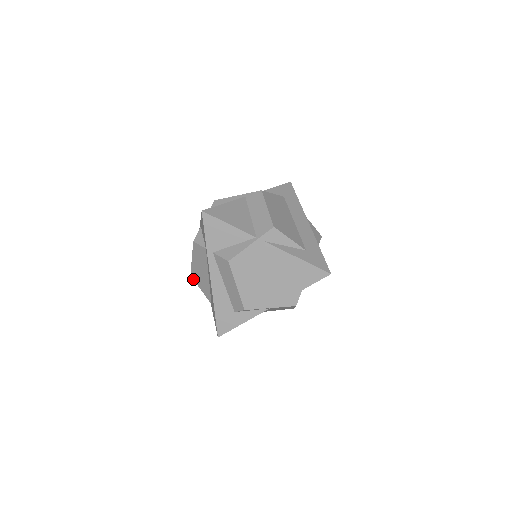
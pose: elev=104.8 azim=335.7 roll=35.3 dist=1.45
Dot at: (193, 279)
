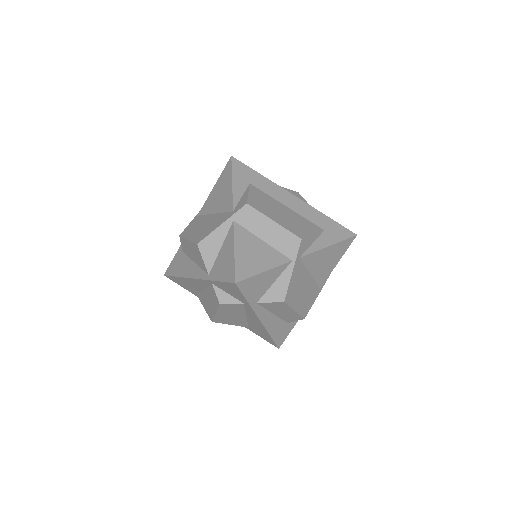
Dot at: occluded
